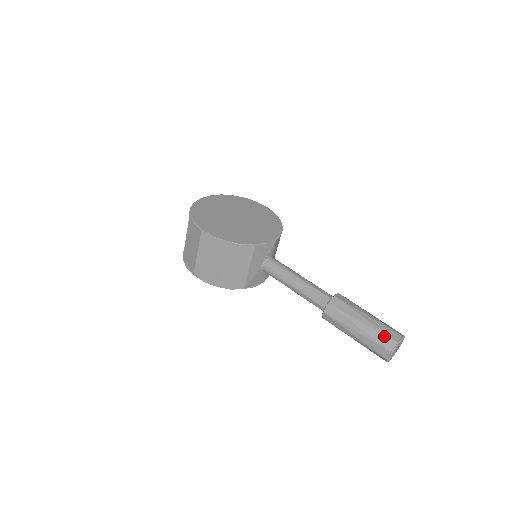
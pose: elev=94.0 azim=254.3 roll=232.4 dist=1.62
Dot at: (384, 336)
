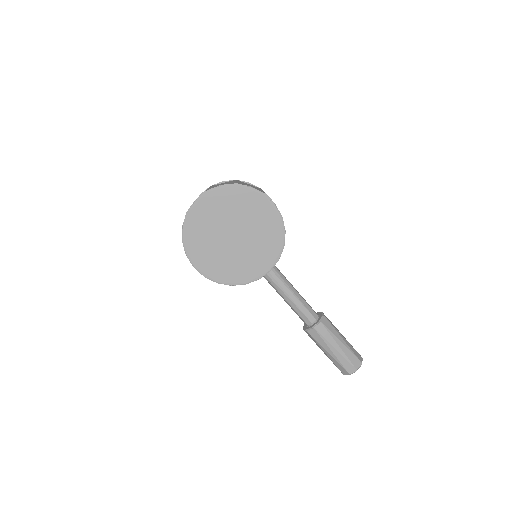
Dot at: (342, 367)
